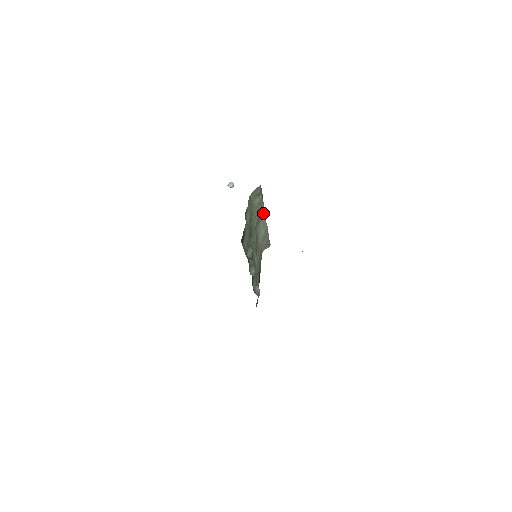
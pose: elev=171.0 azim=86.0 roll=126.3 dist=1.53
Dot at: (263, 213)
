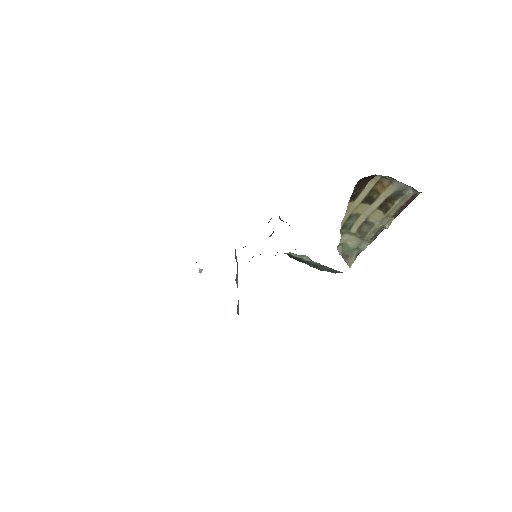
Dot at: (237, 279)
